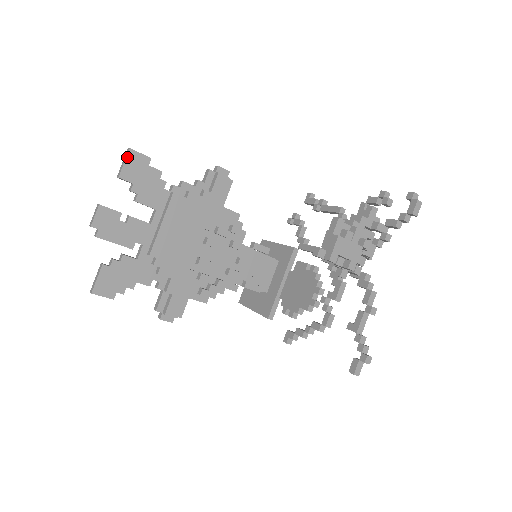
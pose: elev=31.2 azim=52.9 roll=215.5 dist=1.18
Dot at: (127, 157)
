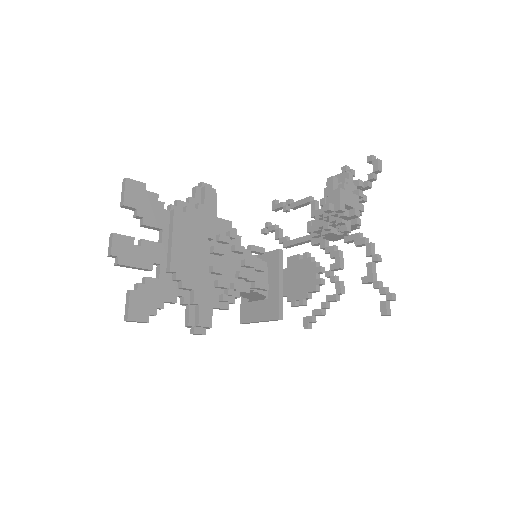
Dot at: (126, 186)
